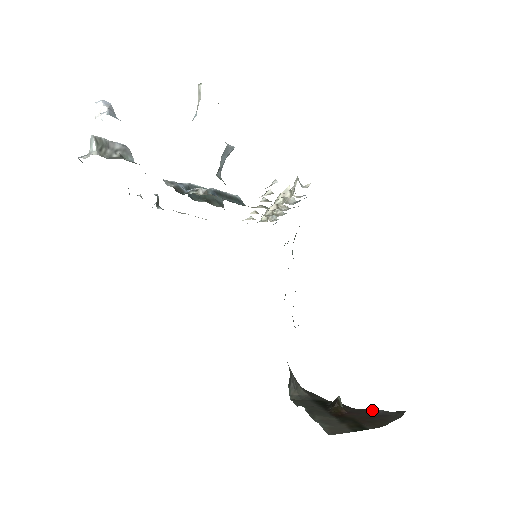
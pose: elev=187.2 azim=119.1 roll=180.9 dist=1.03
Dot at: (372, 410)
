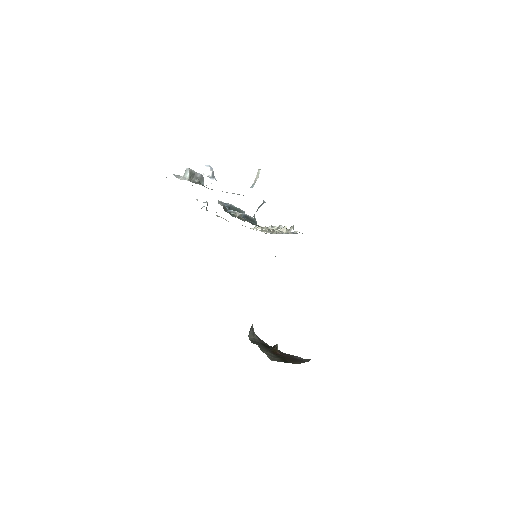
Dot at: (294, 356)
